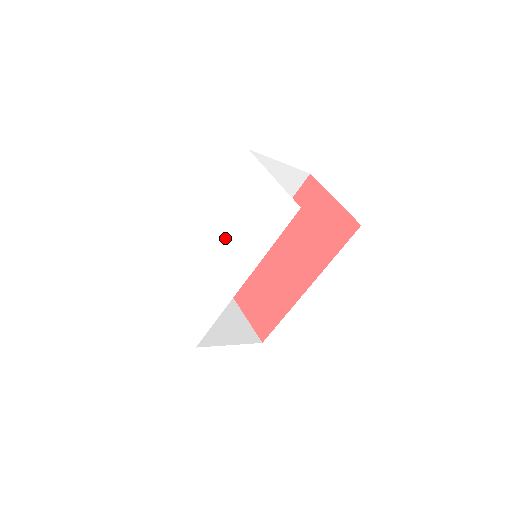
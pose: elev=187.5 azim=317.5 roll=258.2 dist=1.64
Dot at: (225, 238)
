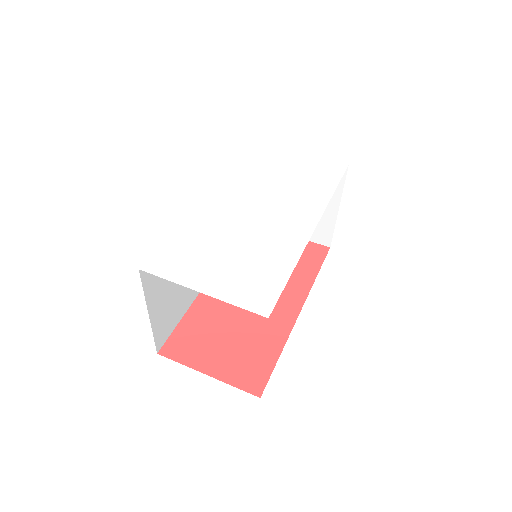
Dot at: (259, 198)
